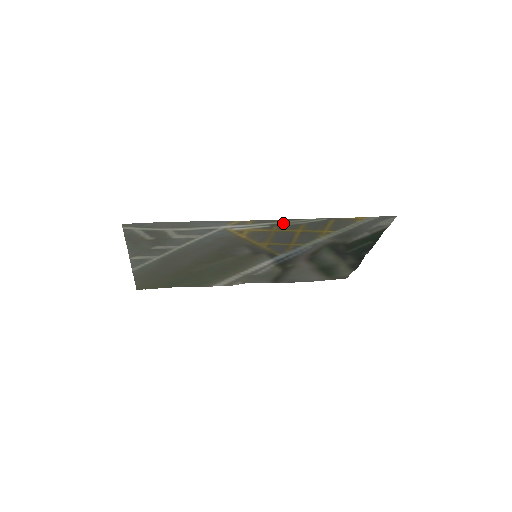
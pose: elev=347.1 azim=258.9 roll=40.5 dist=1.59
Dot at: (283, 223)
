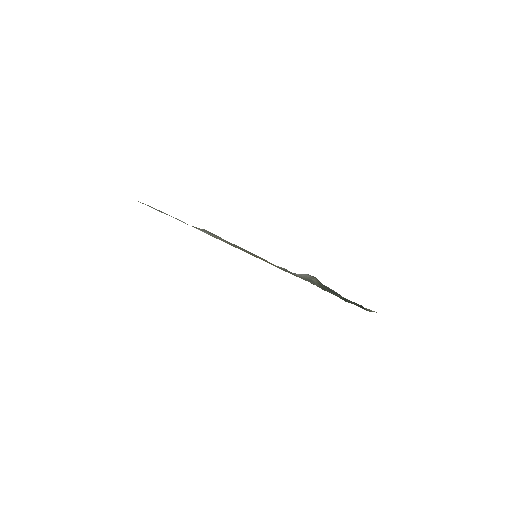
Dot at: occluded
